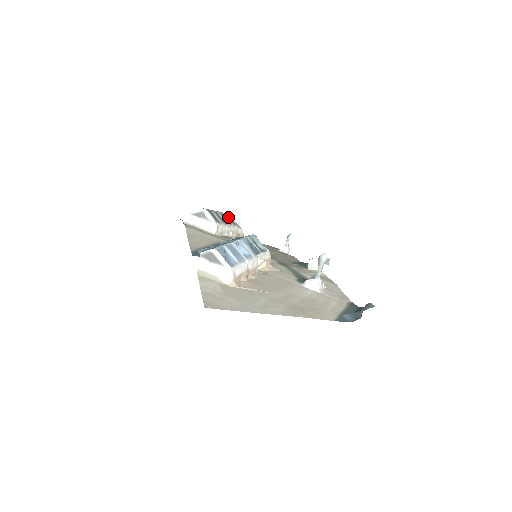
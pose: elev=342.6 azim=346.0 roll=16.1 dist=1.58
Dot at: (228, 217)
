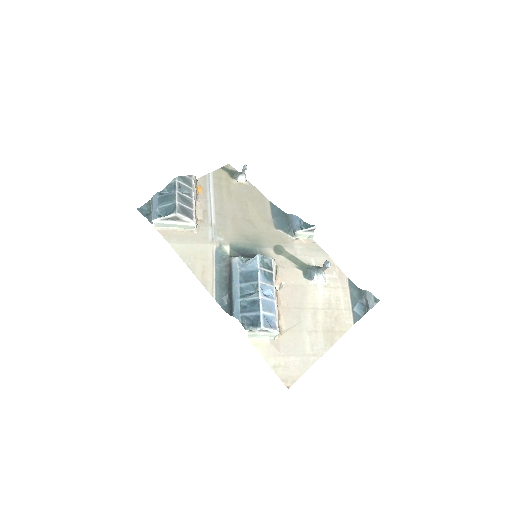
Dot at: (184, 182)
